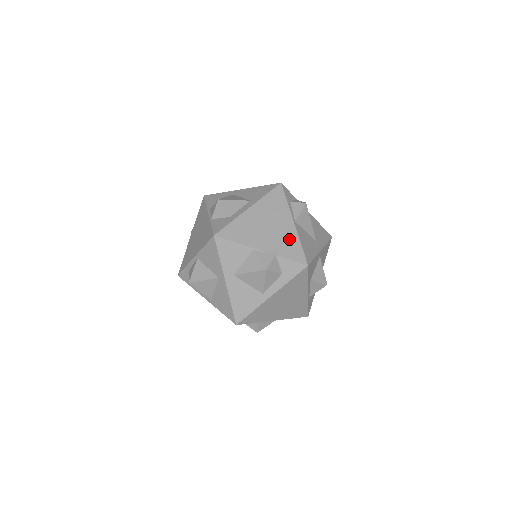
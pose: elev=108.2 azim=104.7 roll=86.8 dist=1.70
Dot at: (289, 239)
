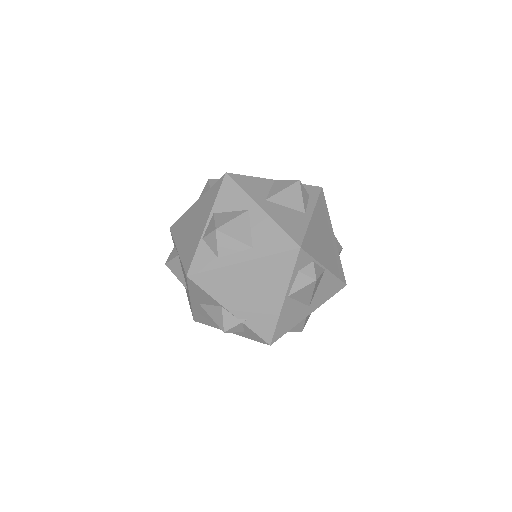
Dot at: (267, 313)
